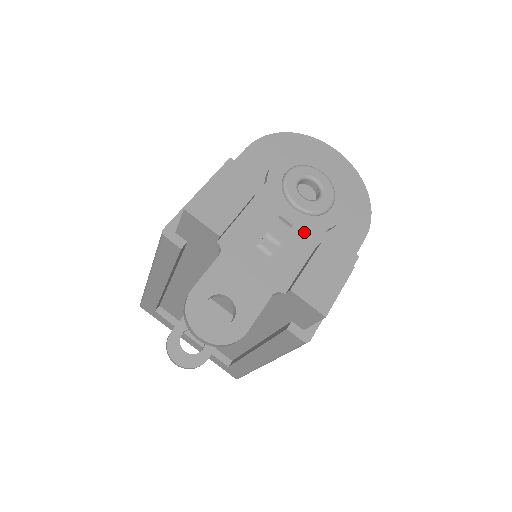
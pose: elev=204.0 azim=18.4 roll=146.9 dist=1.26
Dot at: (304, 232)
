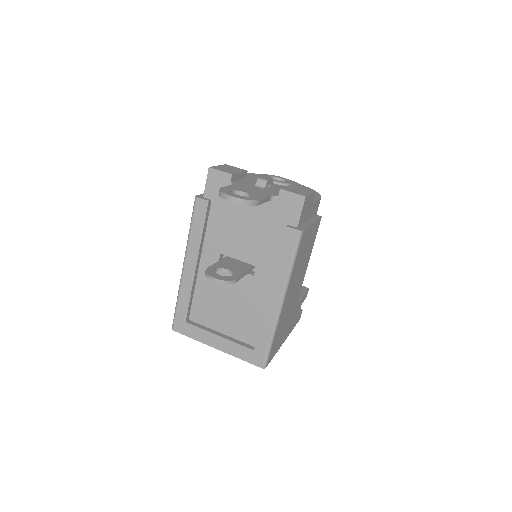
Dot at: occluded
